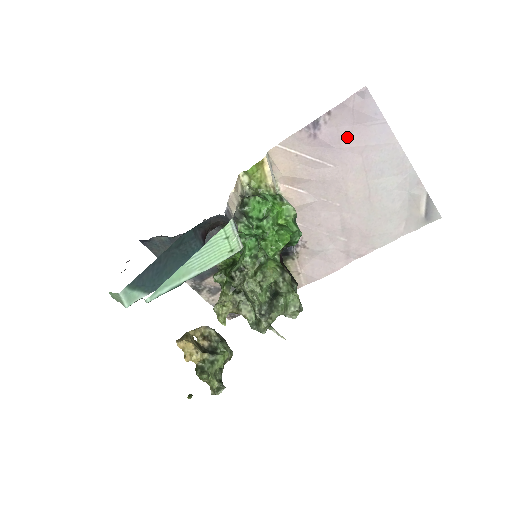
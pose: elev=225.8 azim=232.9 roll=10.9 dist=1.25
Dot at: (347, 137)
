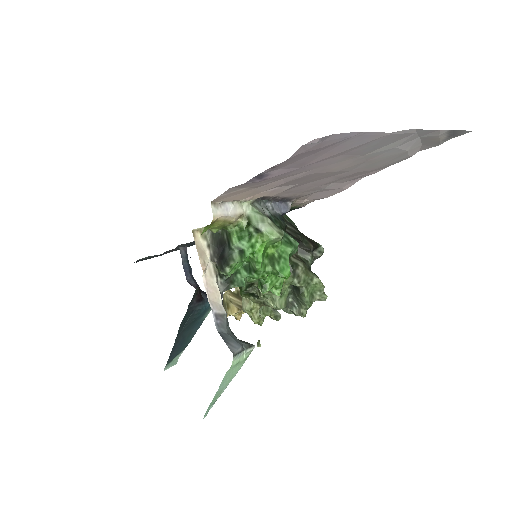
Dot at: (311, 159)
